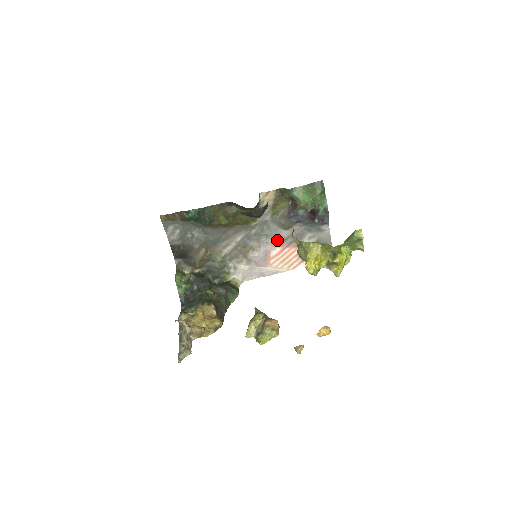
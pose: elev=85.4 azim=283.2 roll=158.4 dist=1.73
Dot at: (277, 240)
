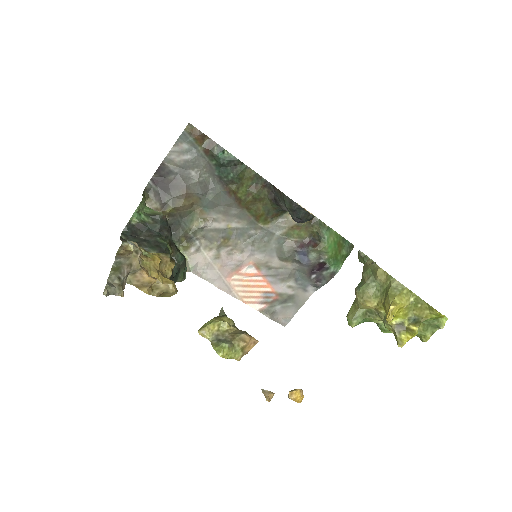
Dot at: (263, 261)
